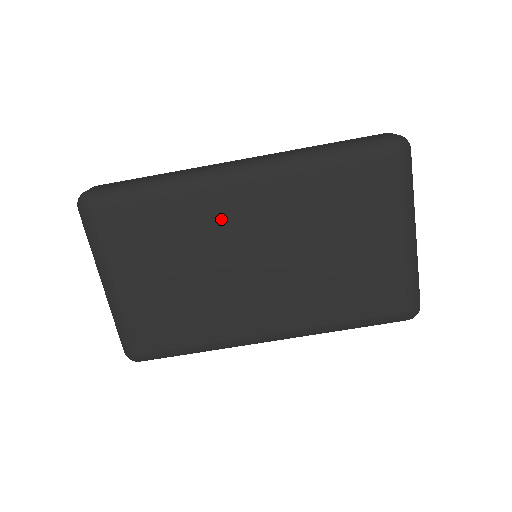
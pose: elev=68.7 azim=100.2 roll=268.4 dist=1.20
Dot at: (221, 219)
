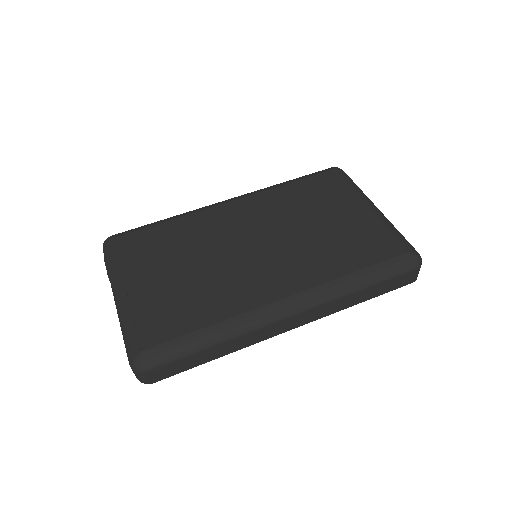
Dot at: (220, 224)
